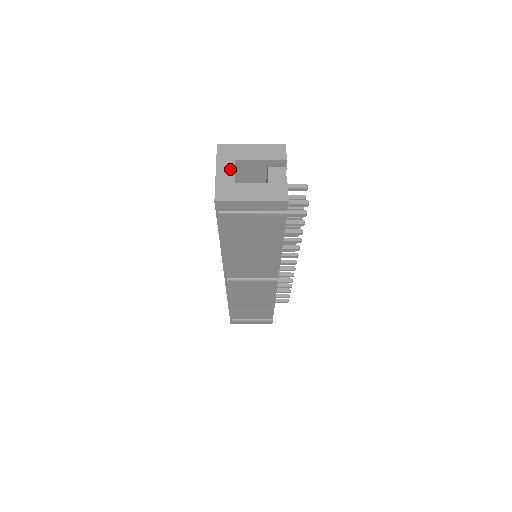
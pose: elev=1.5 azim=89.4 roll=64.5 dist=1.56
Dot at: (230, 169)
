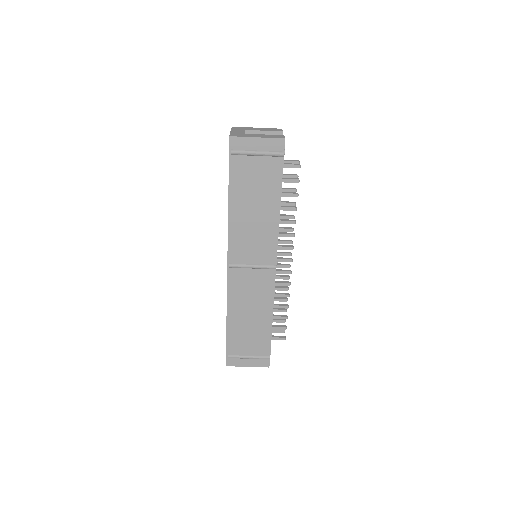
Dot at: (241, 131)
